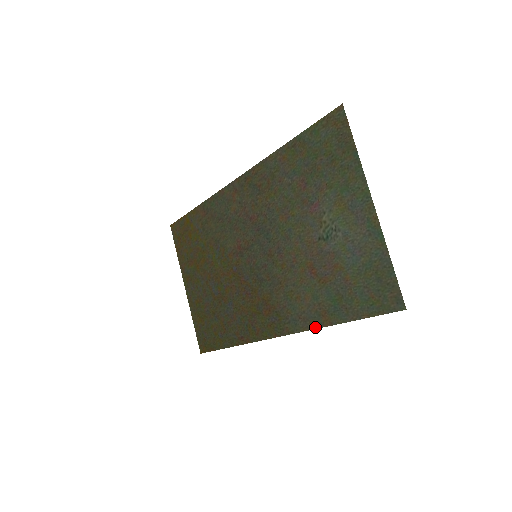
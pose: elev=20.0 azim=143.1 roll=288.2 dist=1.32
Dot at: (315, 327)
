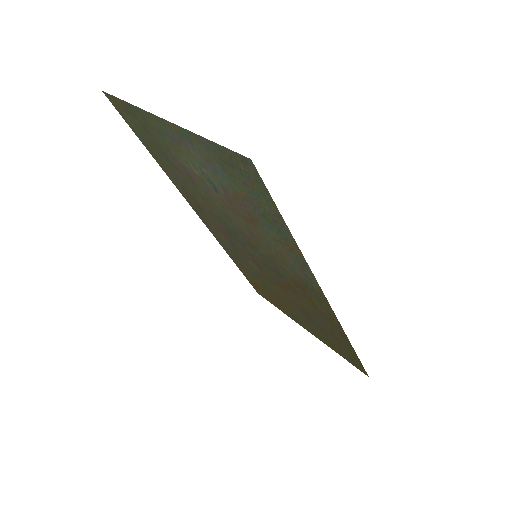
Dot at: (307, 266)
